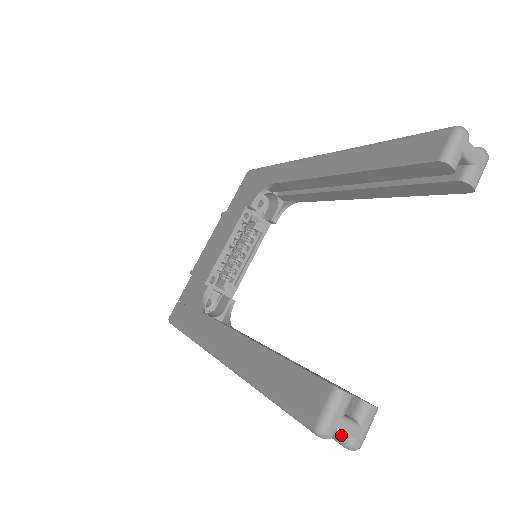
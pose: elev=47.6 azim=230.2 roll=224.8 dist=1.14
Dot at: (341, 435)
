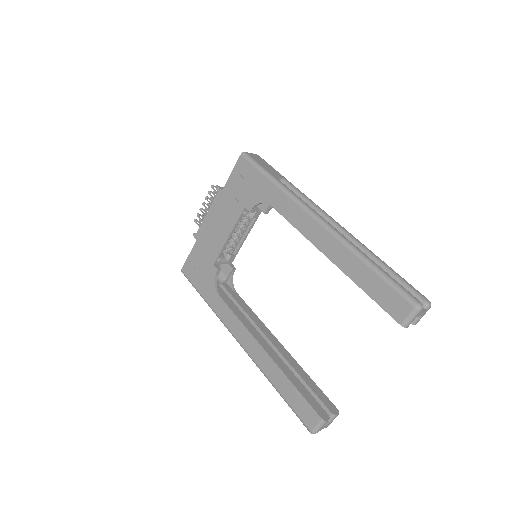
Dot at: occluded
